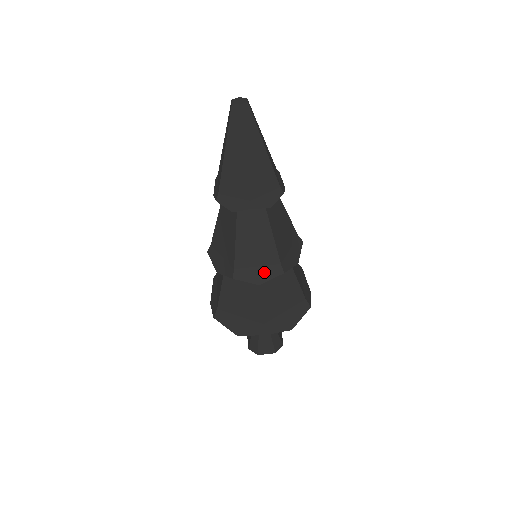
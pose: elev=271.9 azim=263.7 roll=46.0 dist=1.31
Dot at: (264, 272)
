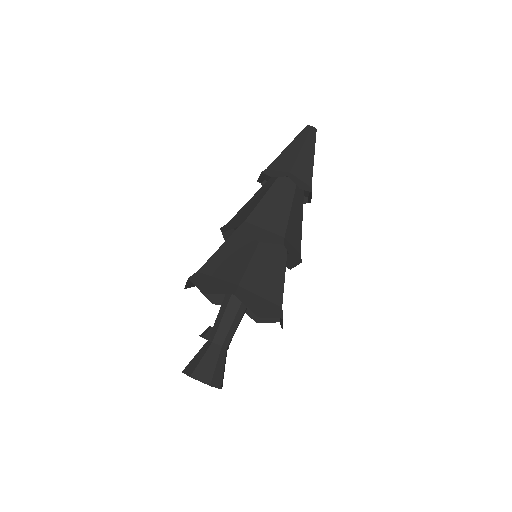
Dot at: (268, 236)
